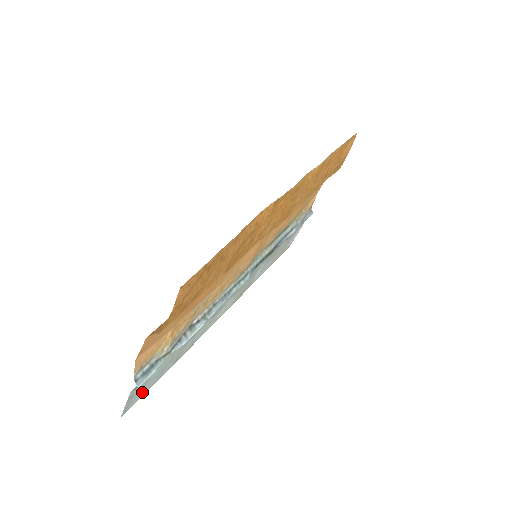
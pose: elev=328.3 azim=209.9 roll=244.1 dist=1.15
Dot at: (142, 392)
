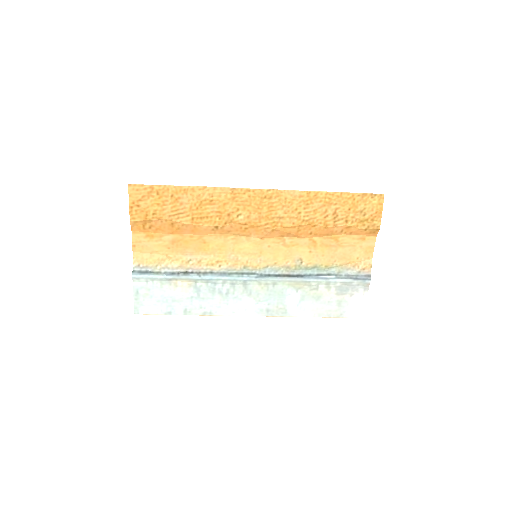
Dot at: (152, 306)
